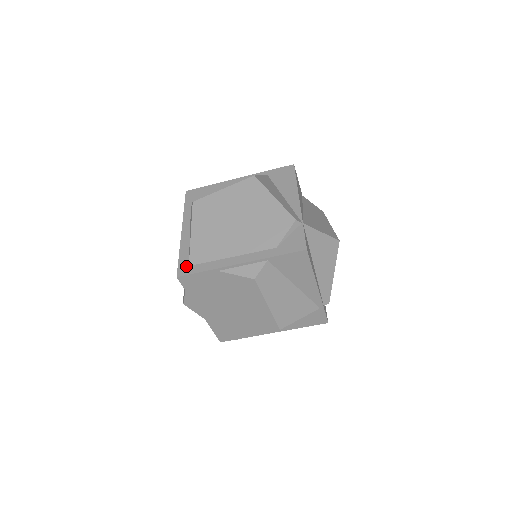
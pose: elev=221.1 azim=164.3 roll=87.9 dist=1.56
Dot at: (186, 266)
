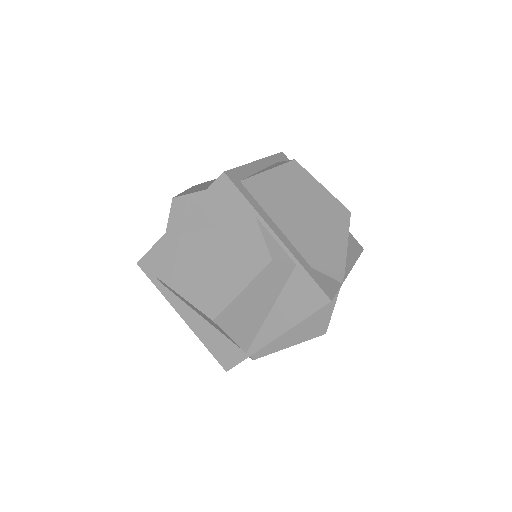
Dot at: (238, 178)
